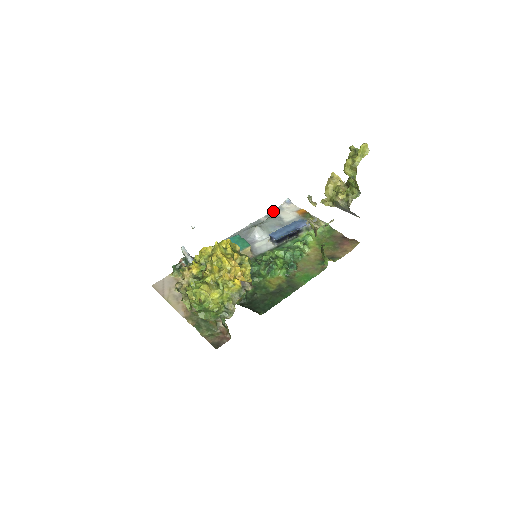
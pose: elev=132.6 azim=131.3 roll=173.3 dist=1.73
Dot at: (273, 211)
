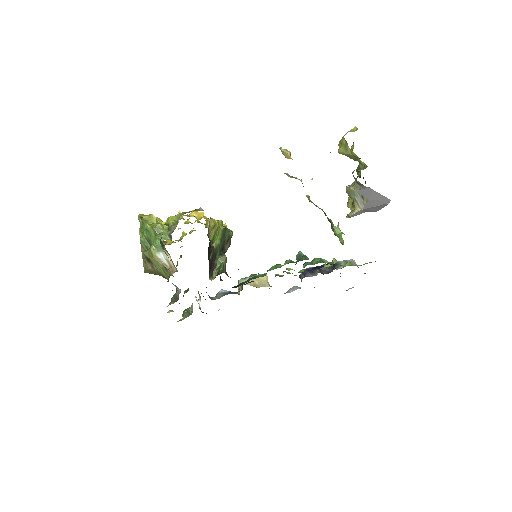
Dot at: occluded
